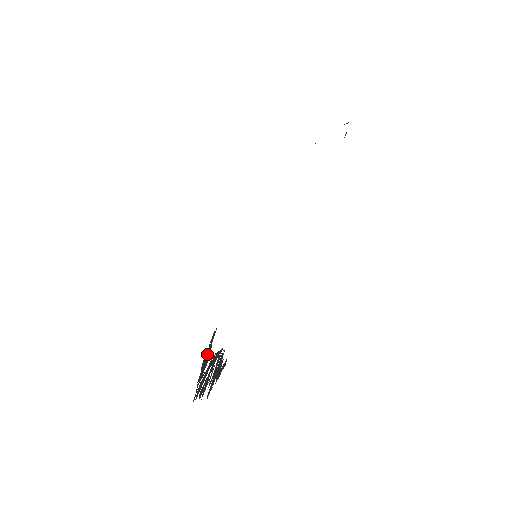
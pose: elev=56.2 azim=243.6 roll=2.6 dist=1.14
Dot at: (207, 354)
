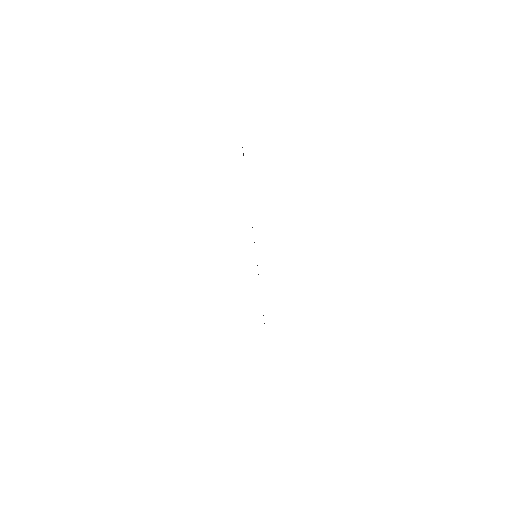
Dot at: occluded
